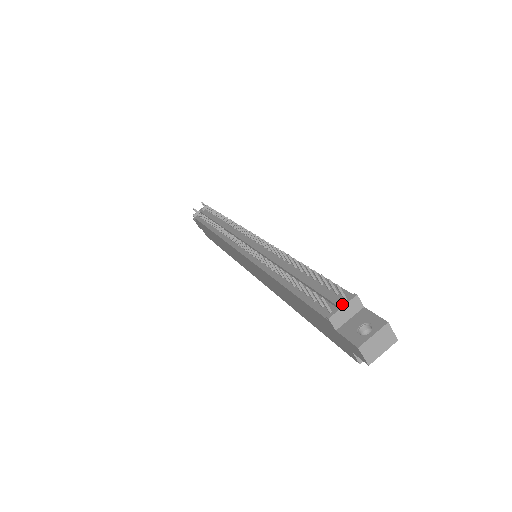
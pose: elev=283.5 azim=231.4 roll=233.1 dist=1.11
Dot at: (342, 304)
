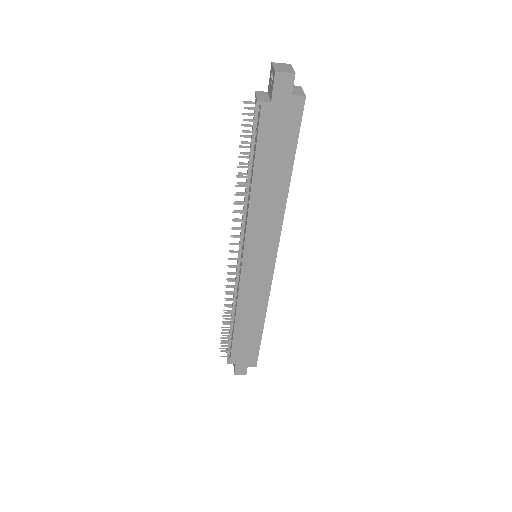
Dot at: occluded
